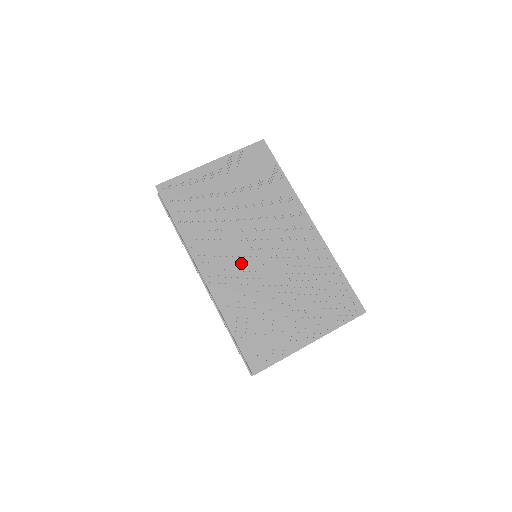
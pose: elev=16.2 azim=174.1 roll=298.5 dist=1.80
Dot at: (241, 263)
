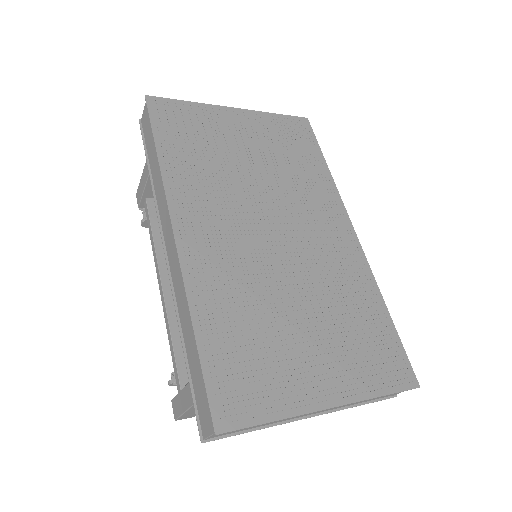
Dot at: (242, 241)
